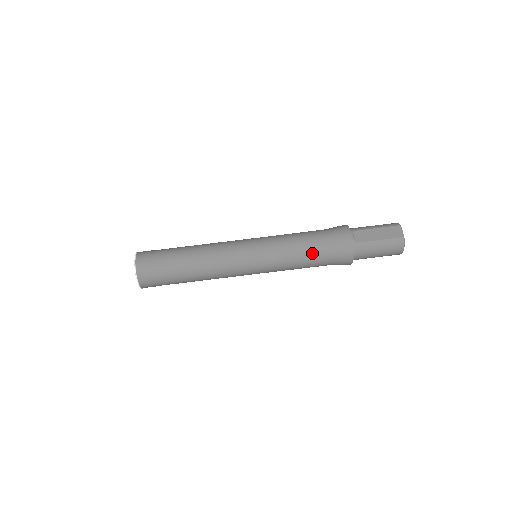
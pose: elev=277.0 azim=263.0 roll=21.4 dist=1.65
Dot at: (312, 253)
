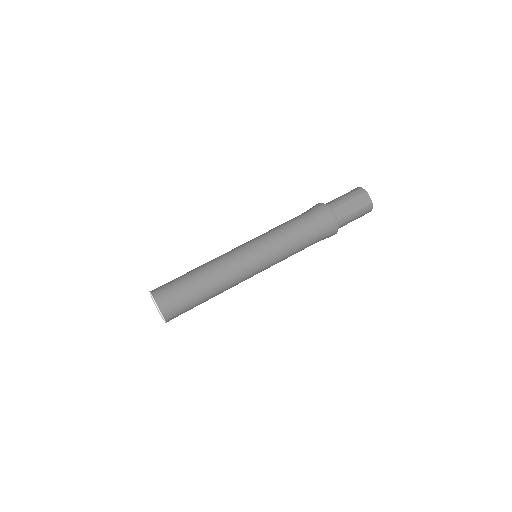
Dot at: (306, 242)
